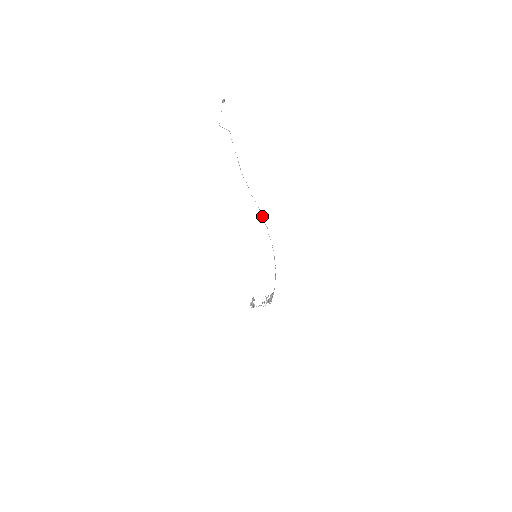
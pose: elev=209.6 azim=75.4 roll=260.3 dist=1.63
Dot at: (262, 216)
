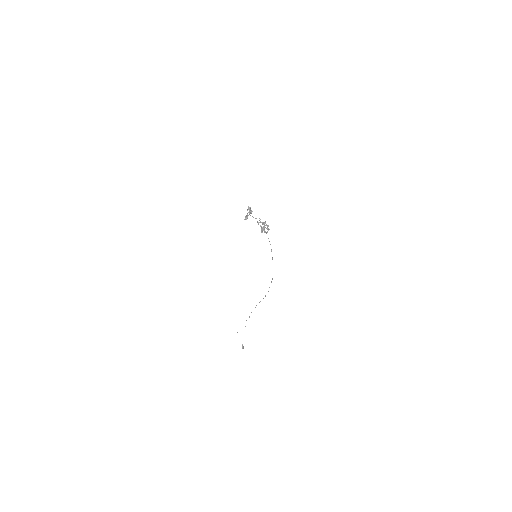
Dot at: occluded
